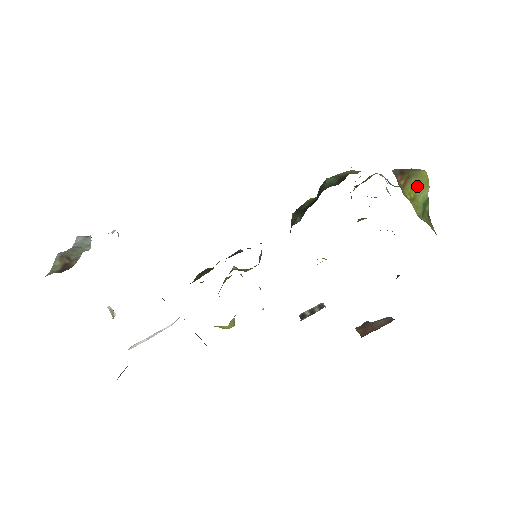
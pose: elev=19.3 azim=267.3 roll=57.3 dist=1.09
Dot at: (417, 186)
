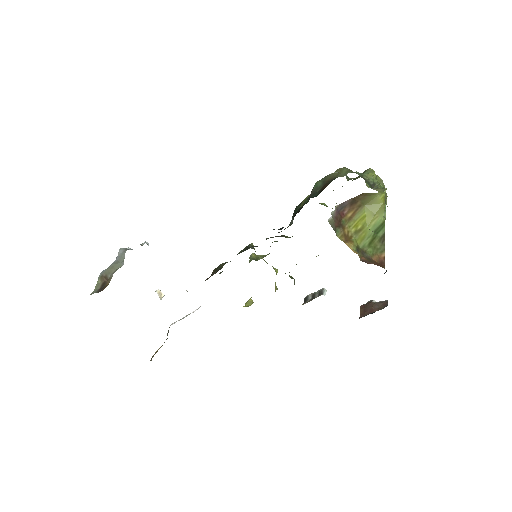
Dot at: (369, 214)
